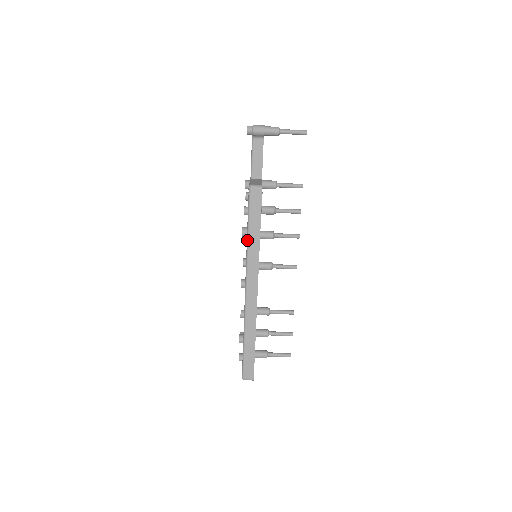
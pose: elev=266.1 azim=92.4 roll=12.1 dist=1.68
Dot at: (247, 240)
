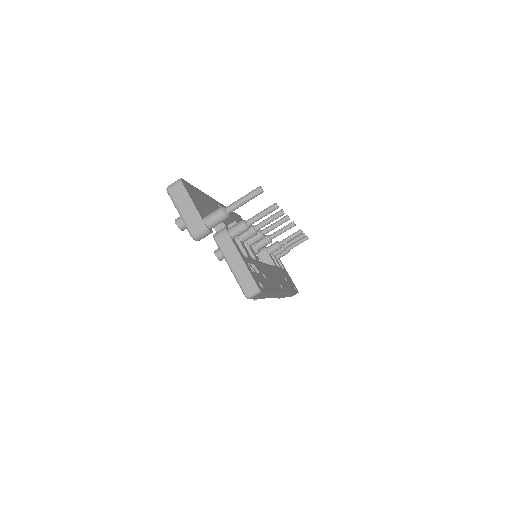
Dot at: occluded
